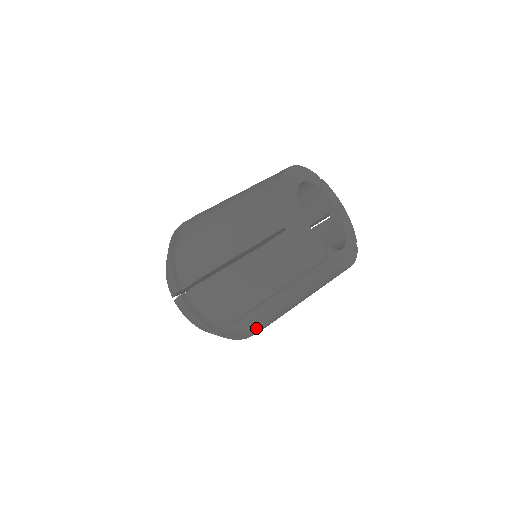
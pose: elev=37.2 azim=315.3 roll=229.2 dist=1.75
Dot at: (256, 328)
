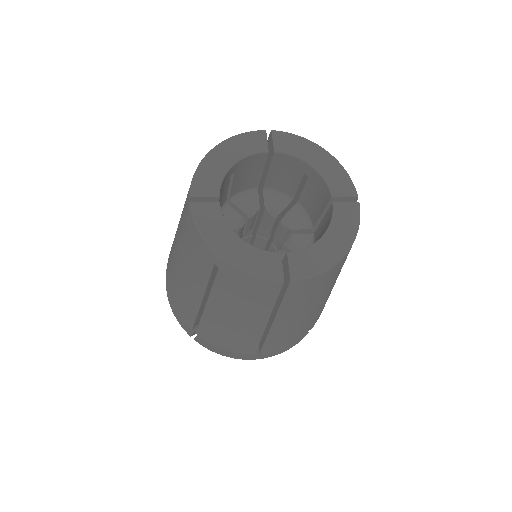
Dot at: (295, 338)
